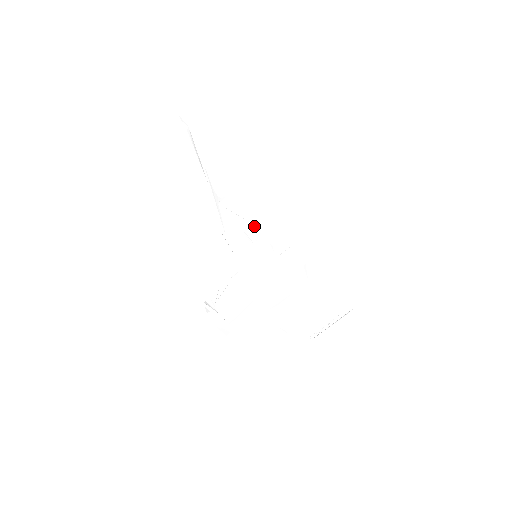
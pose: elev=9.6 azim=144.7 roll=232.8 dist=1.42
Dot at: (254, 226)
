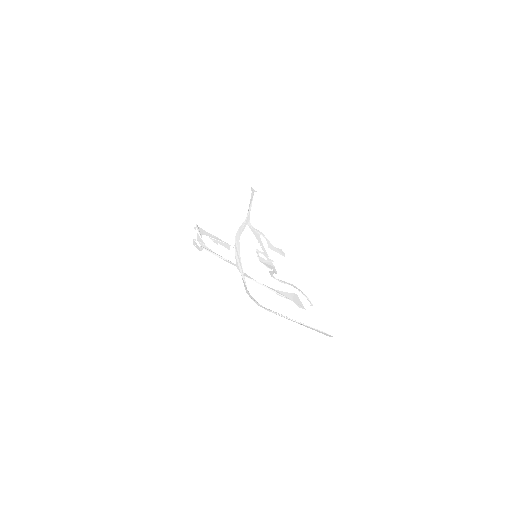
Dot at: (267, 256)
